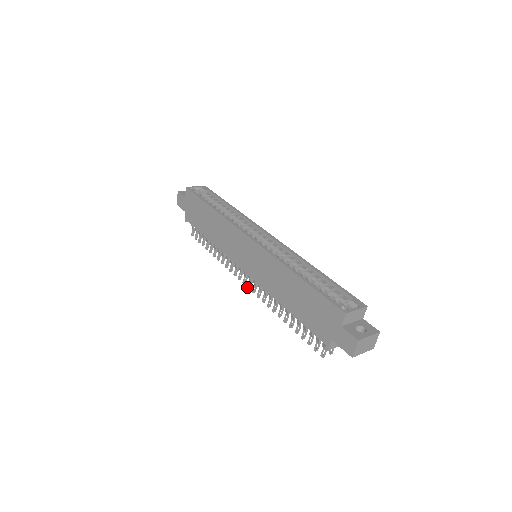
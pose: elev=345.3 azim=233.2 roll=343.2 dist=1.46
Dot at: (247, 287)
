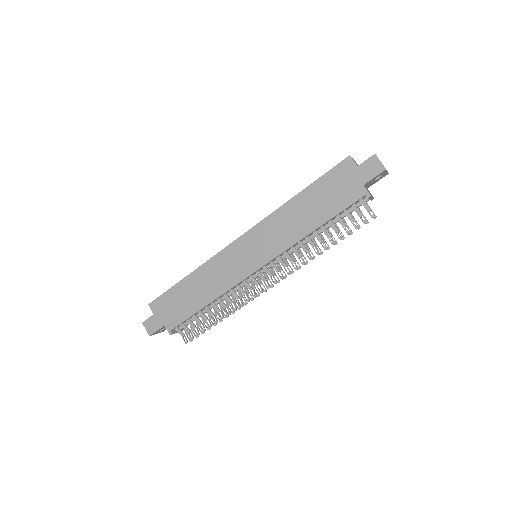
Dot at: occluded
